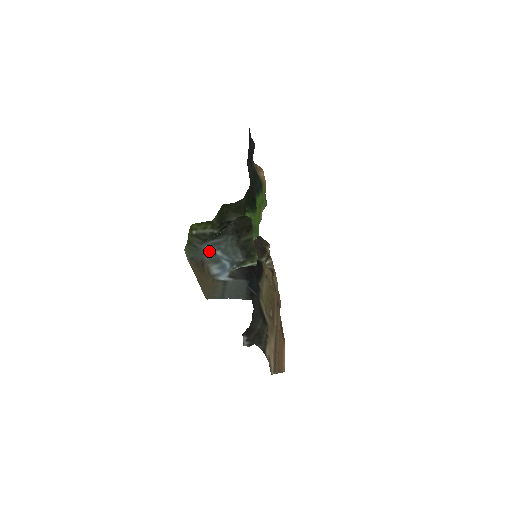
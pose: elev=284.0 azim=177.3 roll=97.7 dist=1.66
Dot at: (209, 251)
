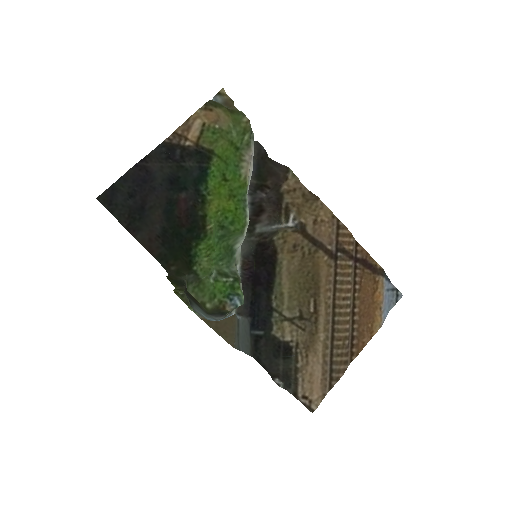
Dot at: (199, 313)
